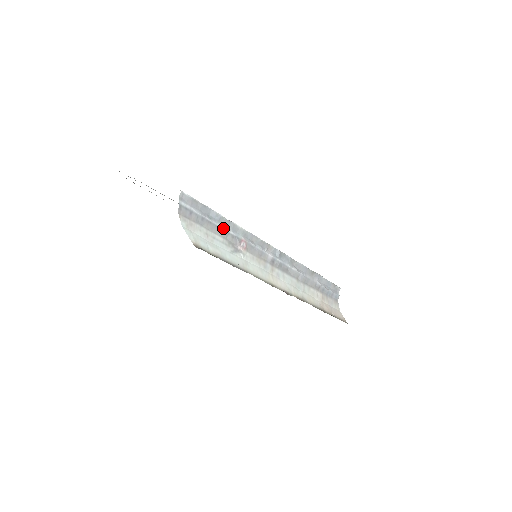
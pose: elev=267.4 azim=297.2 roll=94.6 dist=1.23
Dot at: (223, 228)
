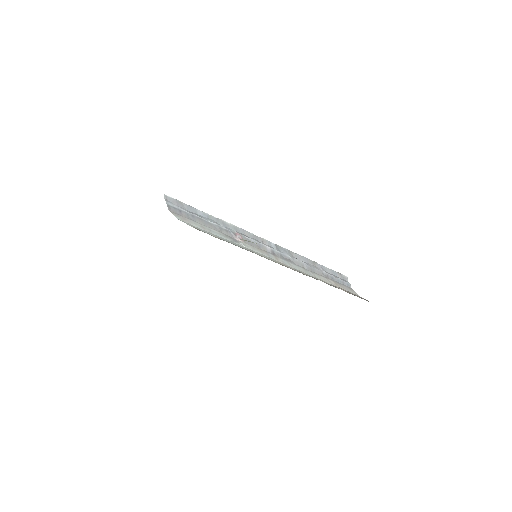
Dot at: (214, 224)
